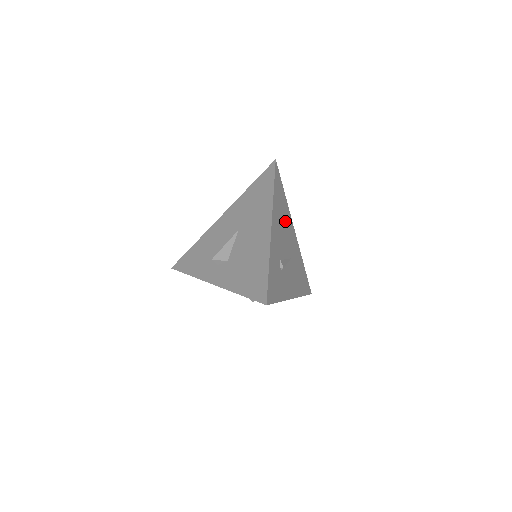
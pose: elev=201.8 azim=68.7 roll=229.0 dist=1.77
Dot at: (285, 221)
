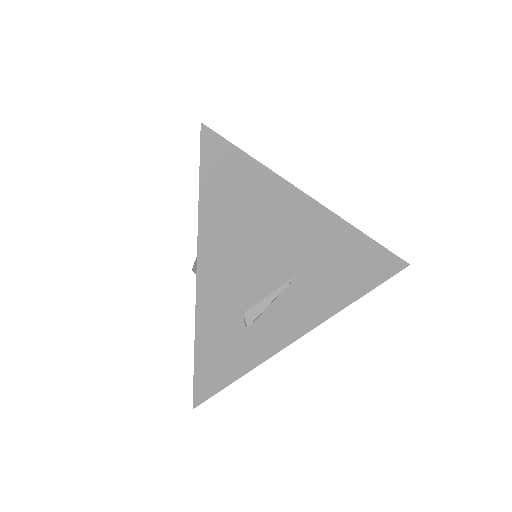
Dot at: (266, 224)
